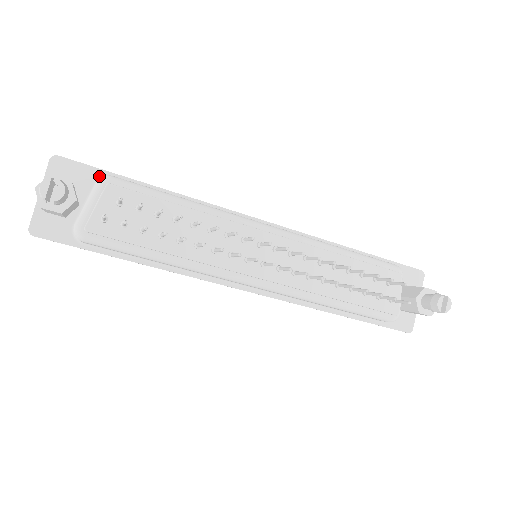
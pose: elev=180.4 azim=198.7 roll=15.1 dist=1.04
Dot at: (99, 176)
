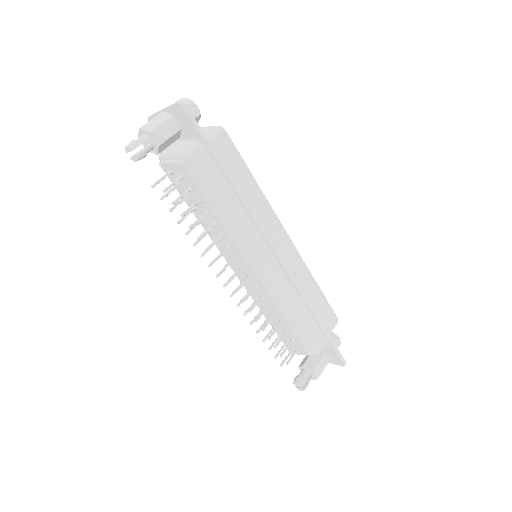
Dot at: (199, 139)
